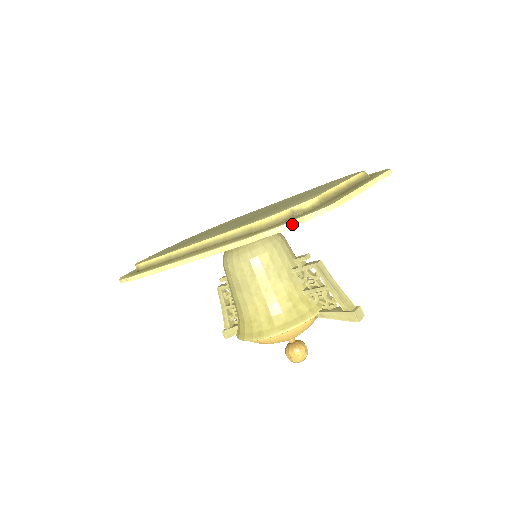
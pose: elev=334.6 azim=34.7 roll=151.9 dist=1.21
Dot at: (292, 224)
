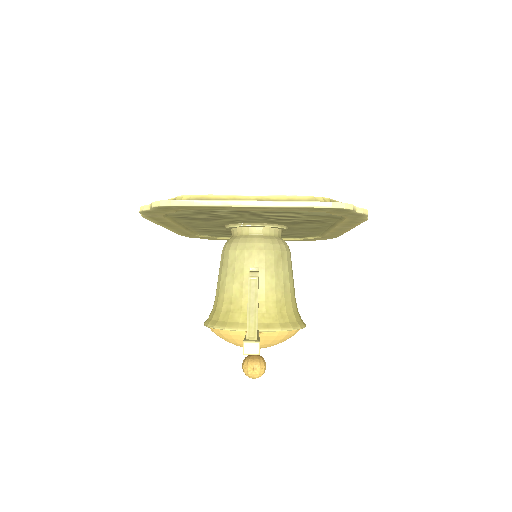
Dot at: (146, 208)
